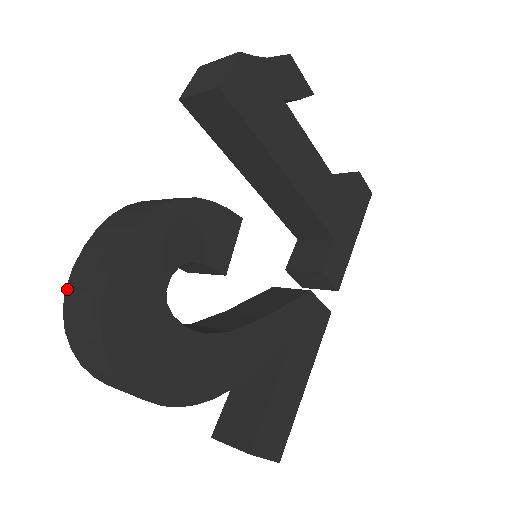
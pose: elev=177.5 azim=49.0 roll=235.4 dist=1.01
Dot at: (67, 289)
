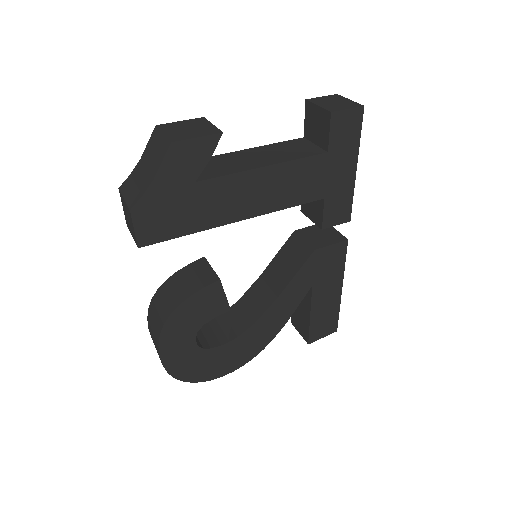
Dot at: occluded
